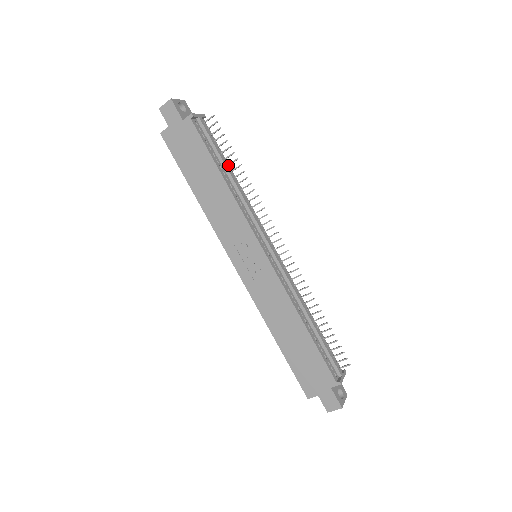
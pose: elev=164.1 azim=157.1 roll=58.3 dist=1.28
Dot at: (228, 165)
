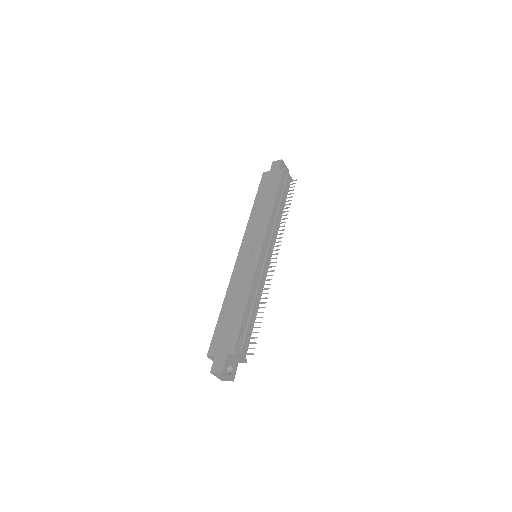
Dot at: (283, 205)
